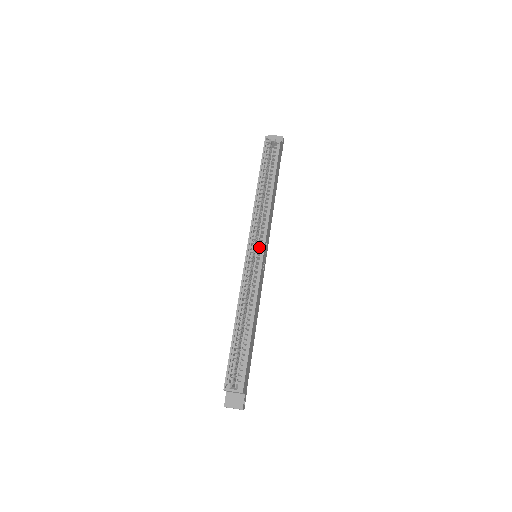
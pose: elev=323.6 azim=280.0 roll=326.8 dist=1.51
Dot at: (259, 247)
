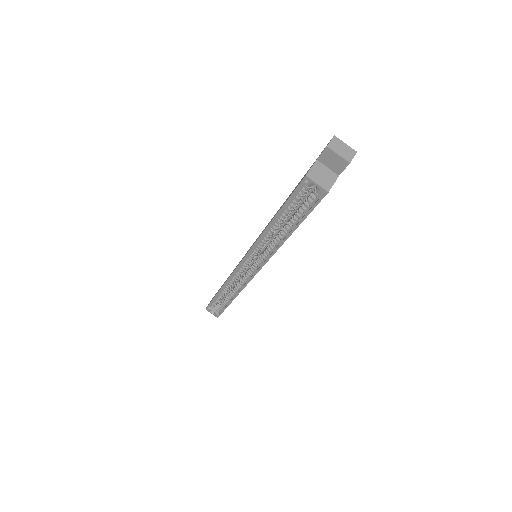
Dot at: (254, 266)
